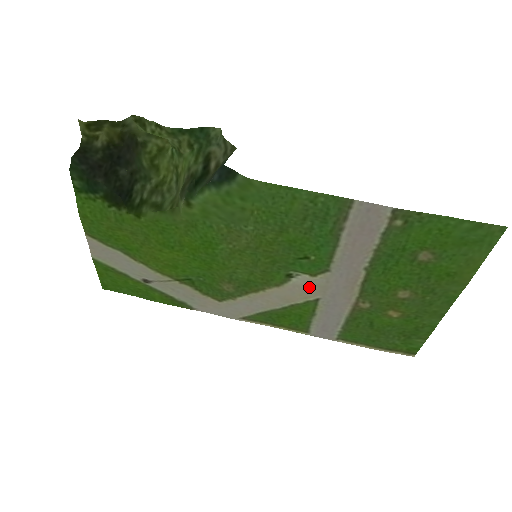
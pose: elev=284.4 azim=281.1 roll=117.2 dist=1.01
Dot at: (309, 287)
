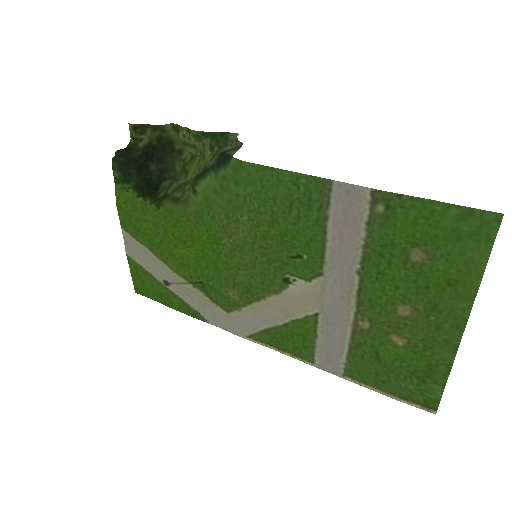
Dot at: (306, 296)
